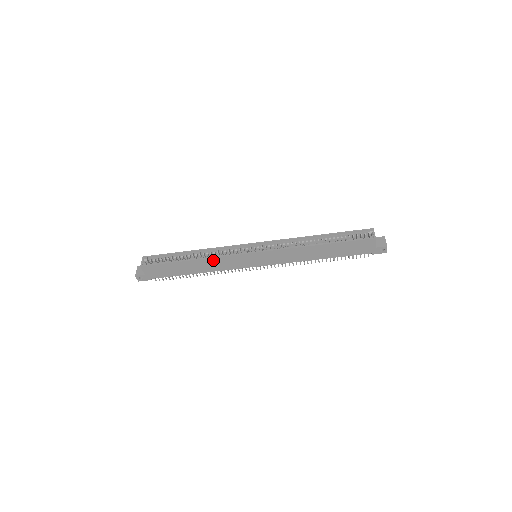
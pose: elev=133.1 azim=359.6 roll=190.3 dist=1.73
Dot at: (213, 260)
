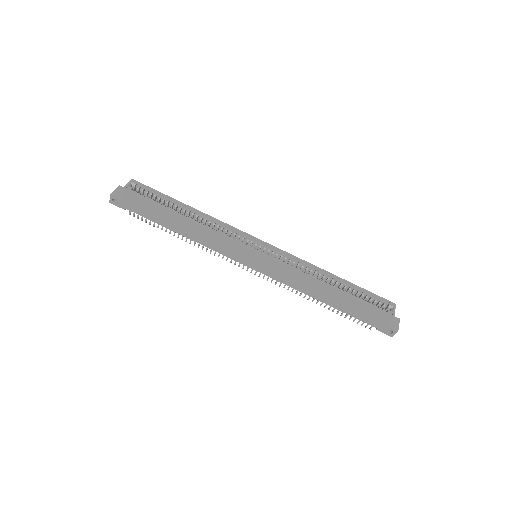
Dot at: (208, 232)
